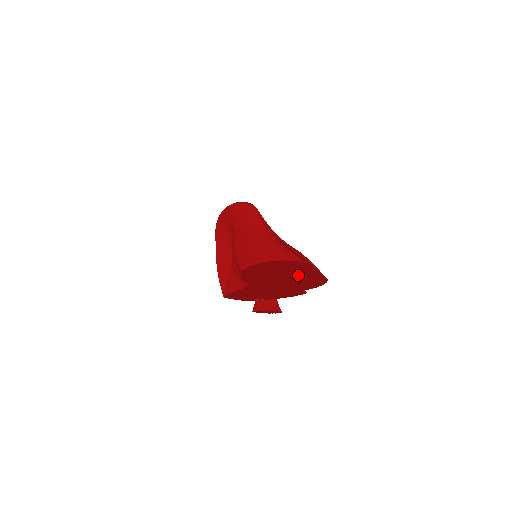
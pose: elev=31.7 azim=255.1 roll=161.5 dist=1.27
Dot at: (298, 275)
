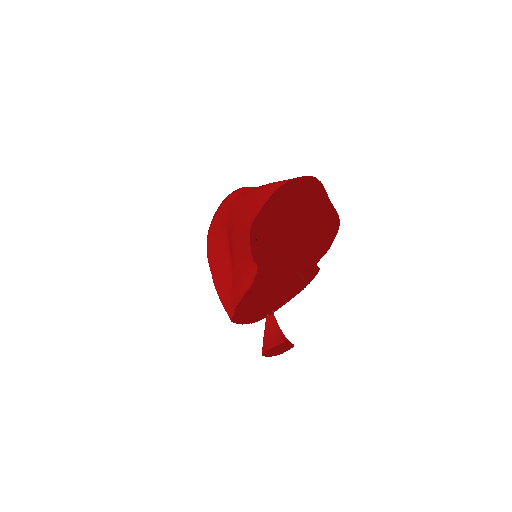
Dot at: (305, 255)
